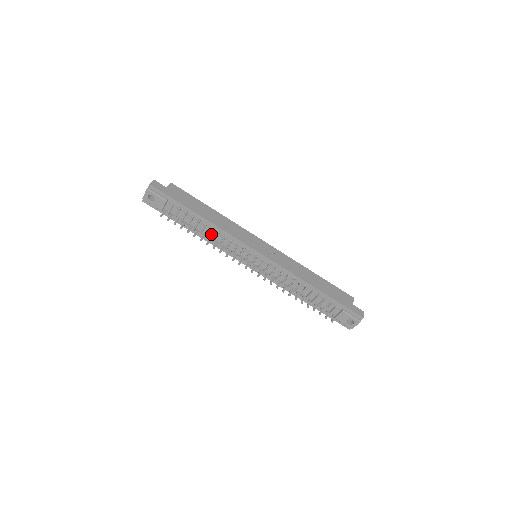
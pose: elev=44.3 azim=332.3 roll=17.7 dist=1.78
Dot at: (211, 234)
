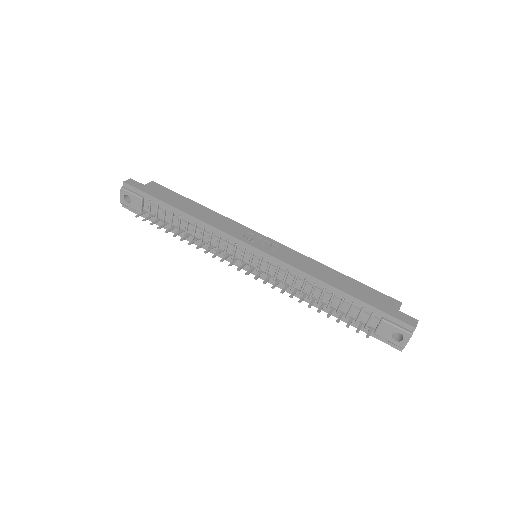
Dot at: (196, 233)
